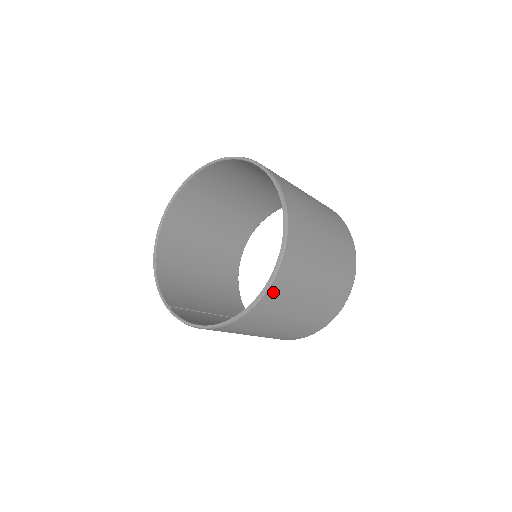
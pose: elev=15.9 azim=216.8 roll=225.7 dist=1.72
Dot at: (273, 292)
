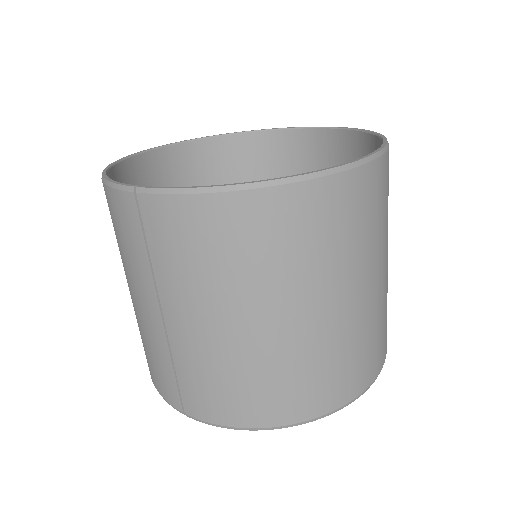
Dot at: (378, 174)
